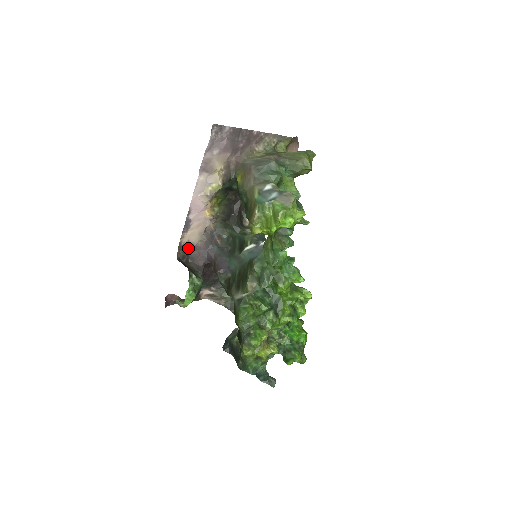
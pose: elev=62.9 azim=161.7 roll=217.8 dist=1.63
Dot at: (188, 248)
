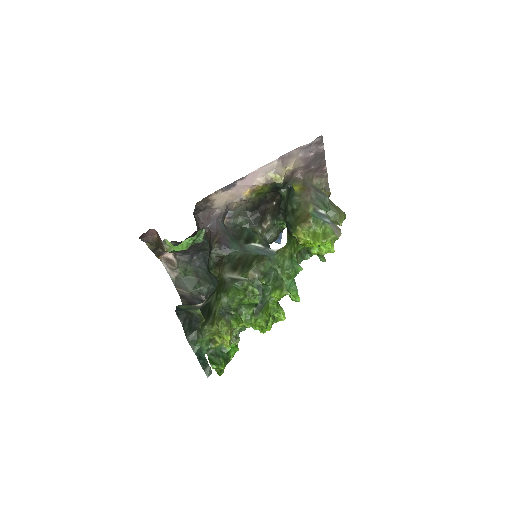
Dot at: (207, 205)
